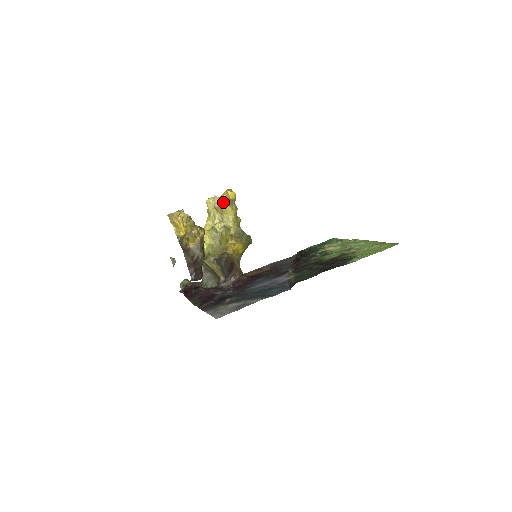
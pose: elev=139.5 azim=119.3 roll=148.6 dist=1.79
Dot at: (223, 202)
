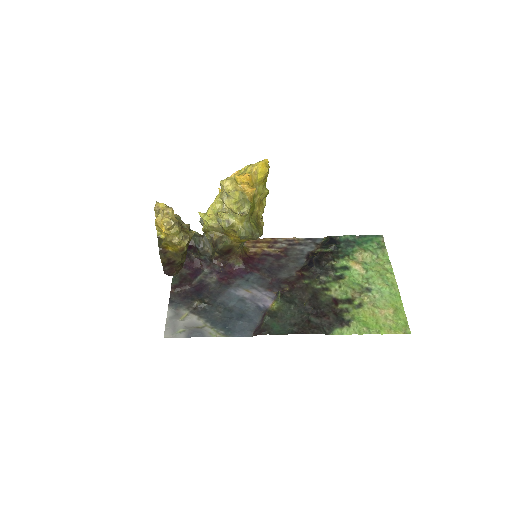
Dot at: (230, 204)
